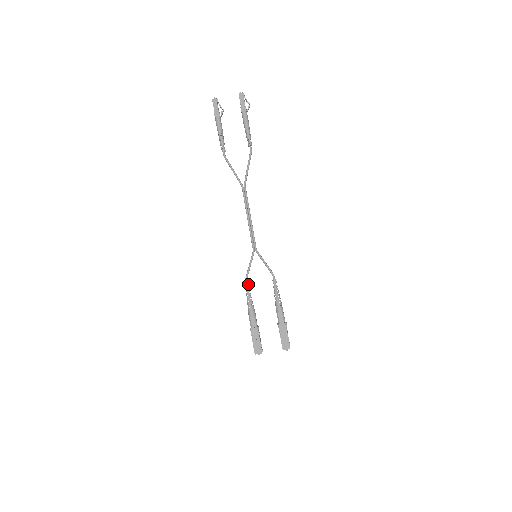
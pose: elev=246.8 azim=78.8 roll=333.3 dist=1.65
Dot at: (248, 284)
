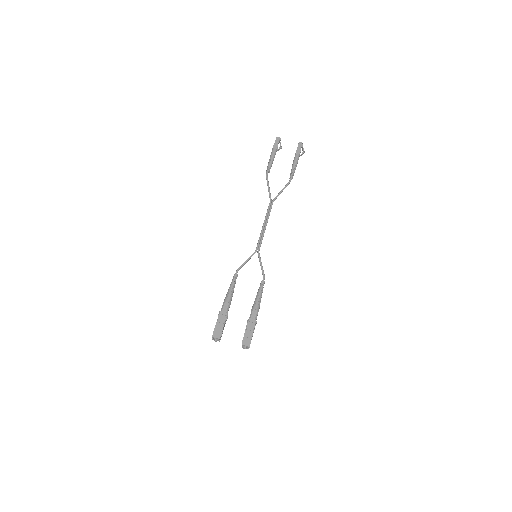
Dot at: (237, 274)
